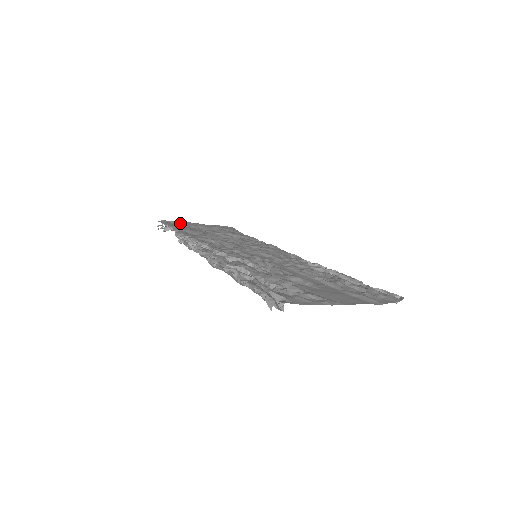
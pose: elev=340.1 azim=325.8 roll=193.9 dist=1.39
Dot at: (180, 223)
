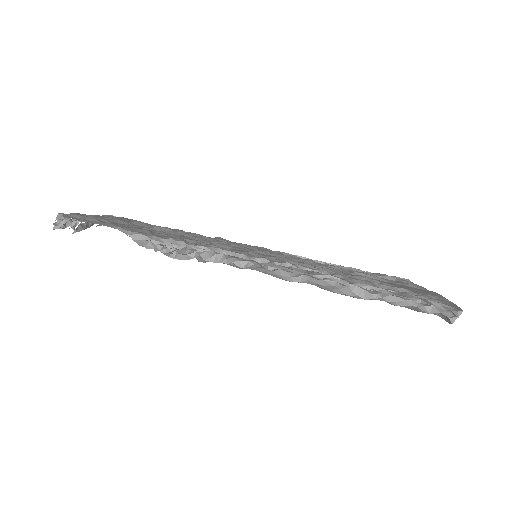
Dot at: (84, 216)
